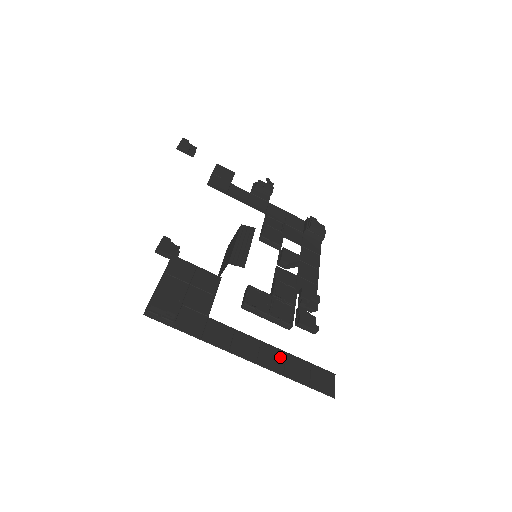
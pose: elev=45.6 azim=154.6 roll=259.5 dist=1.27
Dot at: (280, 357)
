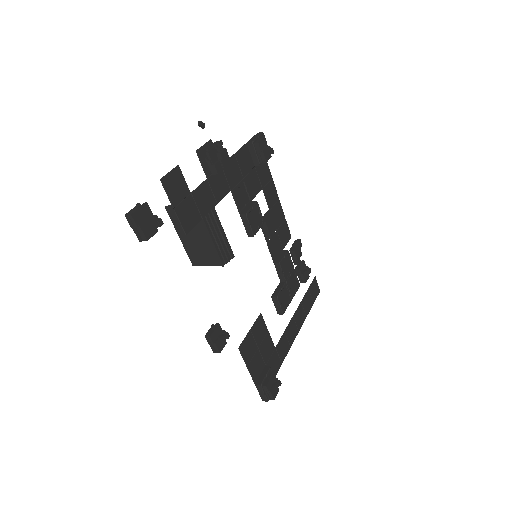
Dot at: (301, 310)
